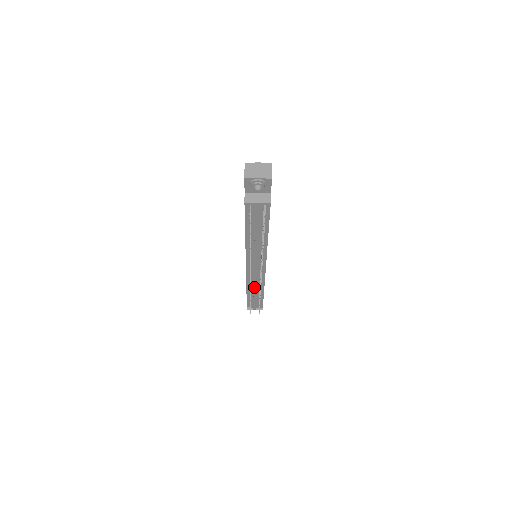
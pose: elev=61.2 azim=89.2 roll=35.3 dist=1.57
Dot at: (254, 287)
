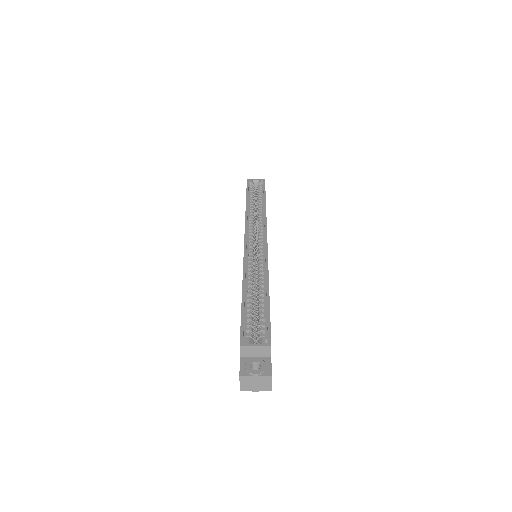
Dot at: occluded
